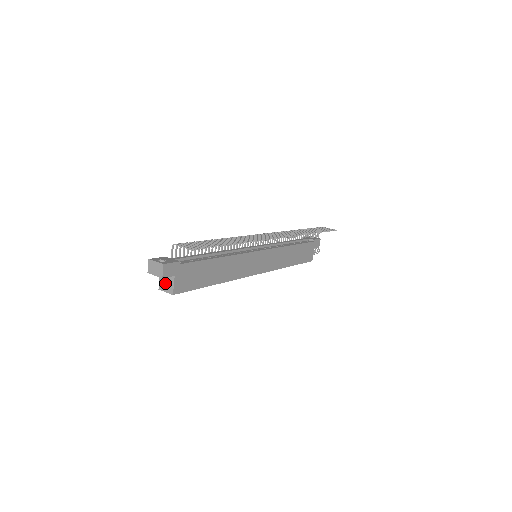
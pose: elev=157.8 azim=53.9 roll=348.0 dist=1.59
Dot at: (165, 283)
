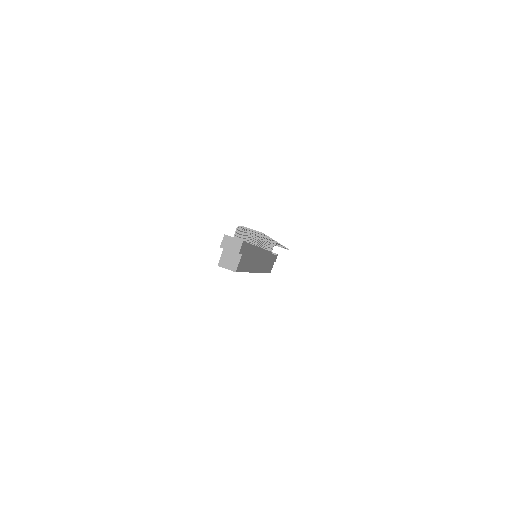
Dot at: (228, 260)
